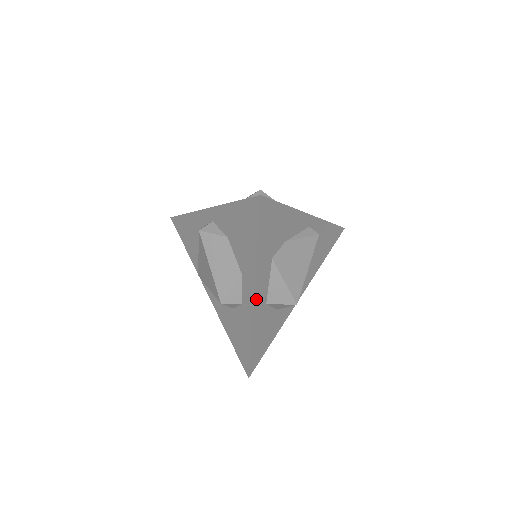
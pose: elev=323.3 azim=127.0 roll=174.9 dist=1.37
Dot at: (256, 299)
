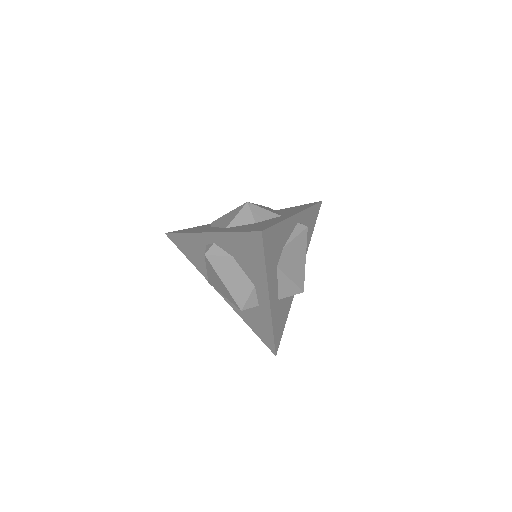
Dot at: (271, 302)
